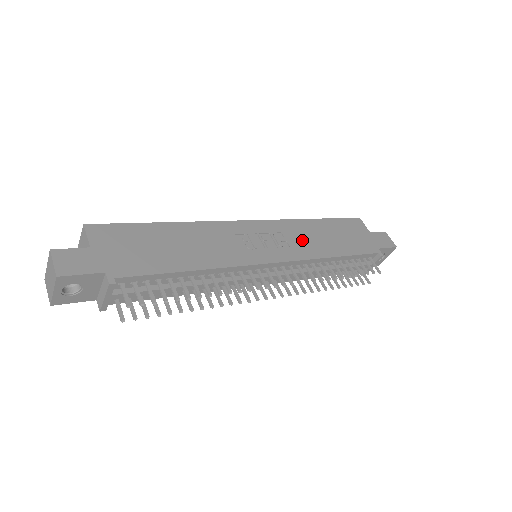
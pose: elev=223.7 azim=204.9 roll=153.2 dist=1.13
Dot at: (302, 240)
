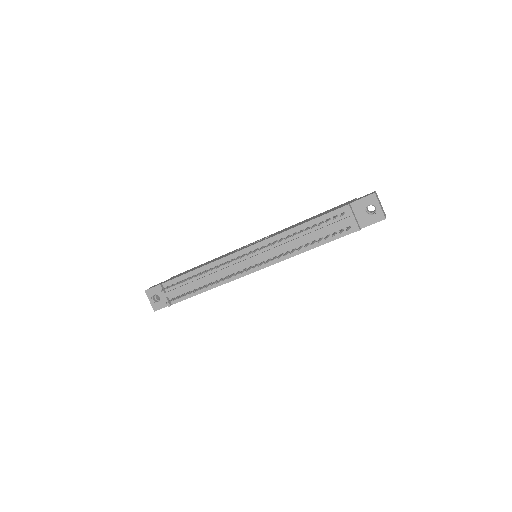
Dot at: (281, 231)
